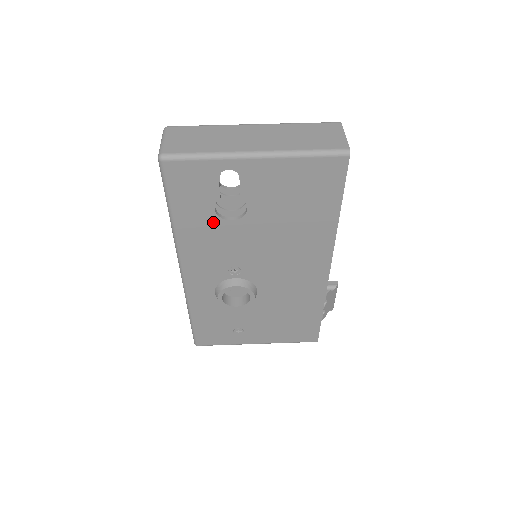
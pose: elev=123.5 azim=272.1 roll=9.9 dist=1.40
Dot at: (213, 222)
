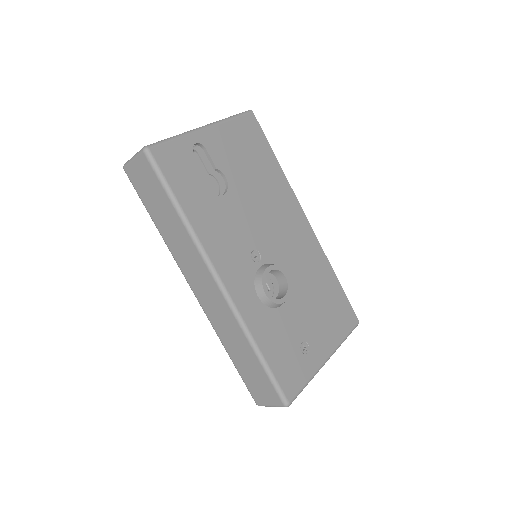
Dot at: (212, 202)
